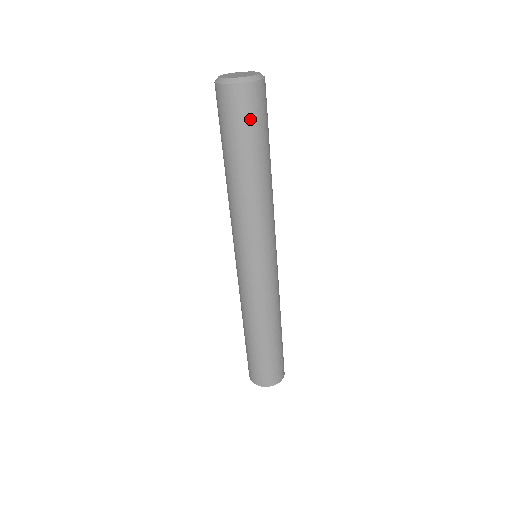
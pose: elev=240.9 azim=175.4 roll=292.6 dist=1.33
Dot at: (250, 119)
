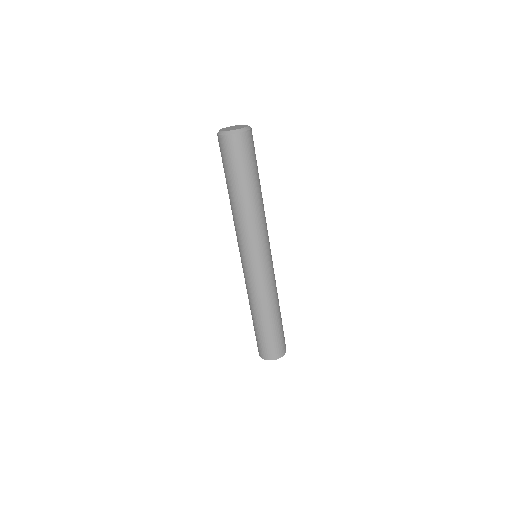
Dot at: (238, 158)
